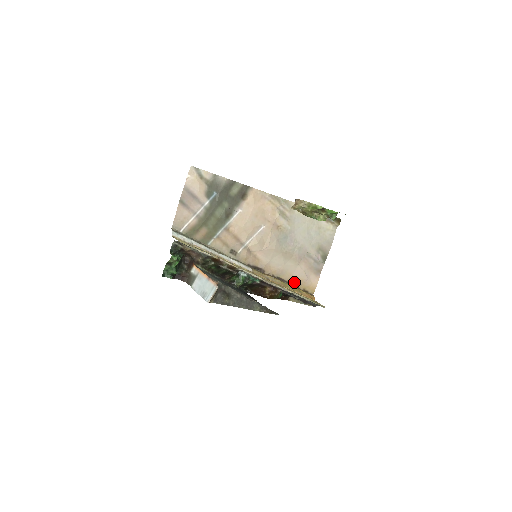
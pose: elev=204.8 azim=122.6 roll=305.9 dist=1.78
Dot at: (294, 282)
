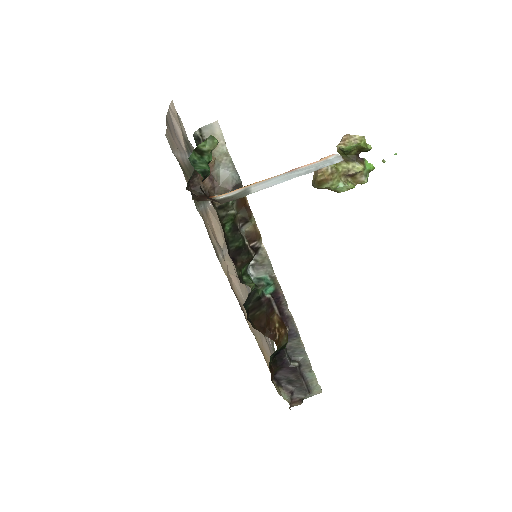
Dot at: (265, 359)
